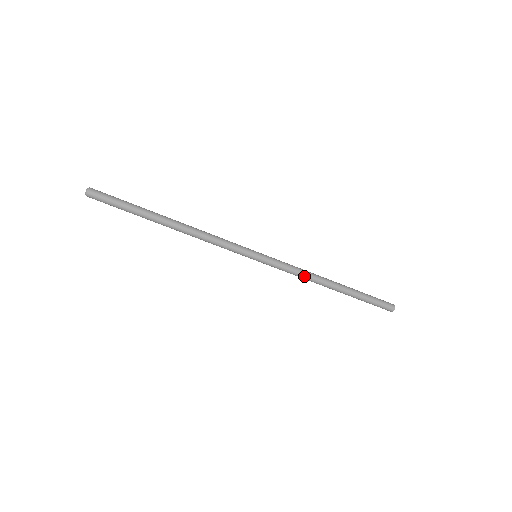
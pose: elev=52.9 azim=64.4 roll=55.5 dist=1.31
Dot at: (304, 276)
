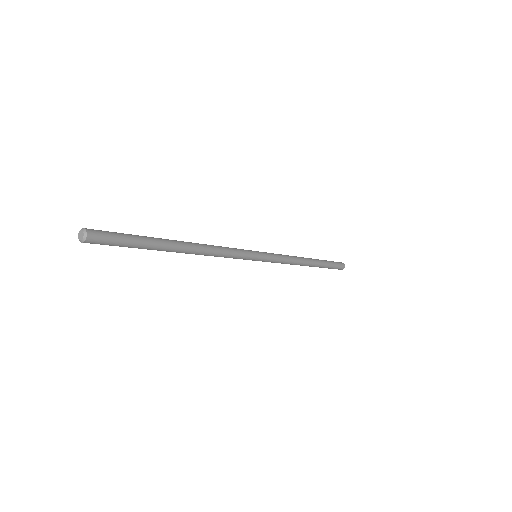
Dot at: (291, 263)
